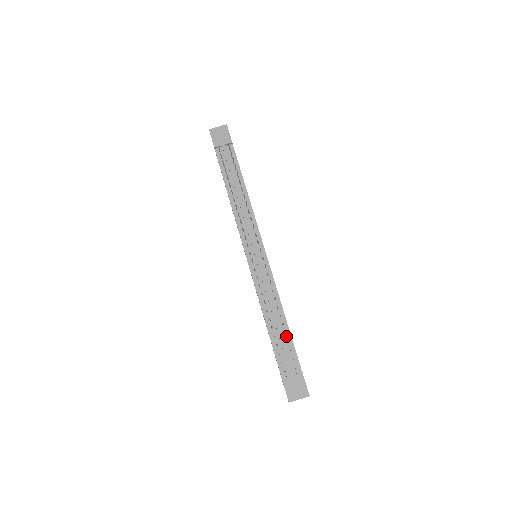
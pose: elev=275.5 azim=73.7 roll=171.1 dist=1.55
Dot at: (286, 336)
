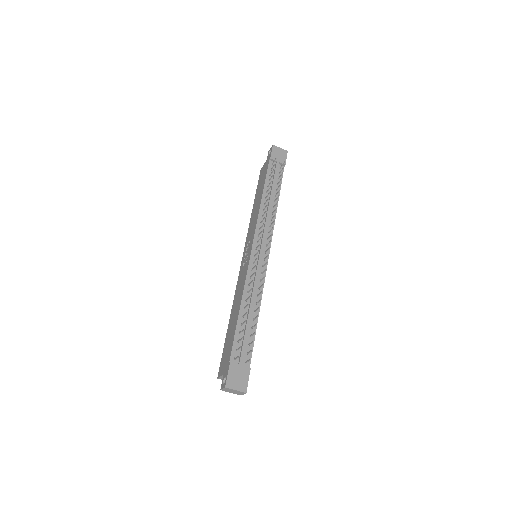
Dot at: (251, 330)
